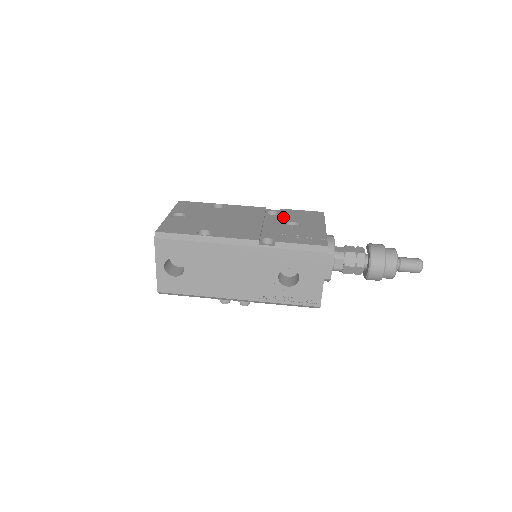
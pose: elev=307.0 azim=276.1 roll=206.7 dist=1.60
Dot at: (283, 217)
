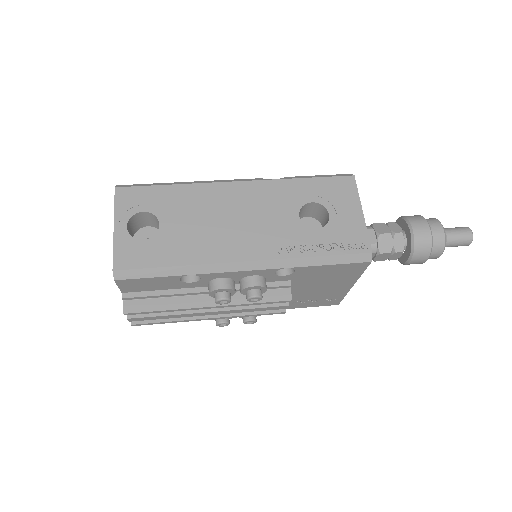
Dot at: occluded
